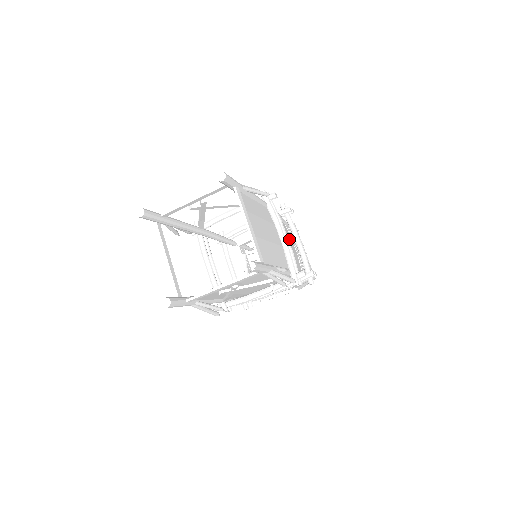
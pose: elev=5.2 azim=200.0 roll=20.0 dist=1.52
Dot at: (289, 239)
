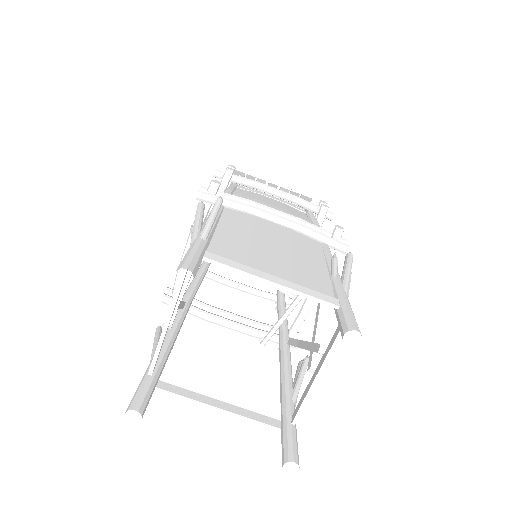
Dot at: (266, 201)
